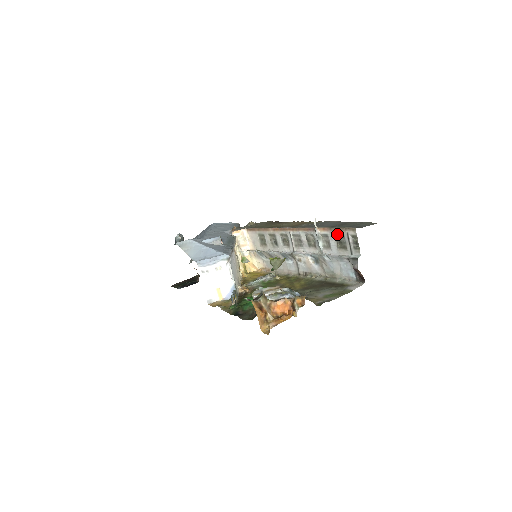
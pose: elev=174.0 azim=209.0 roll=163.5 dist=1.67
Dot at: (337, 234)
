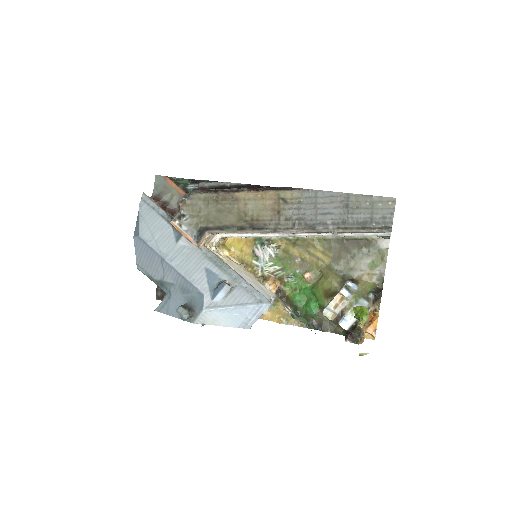
Dot at: occluded
